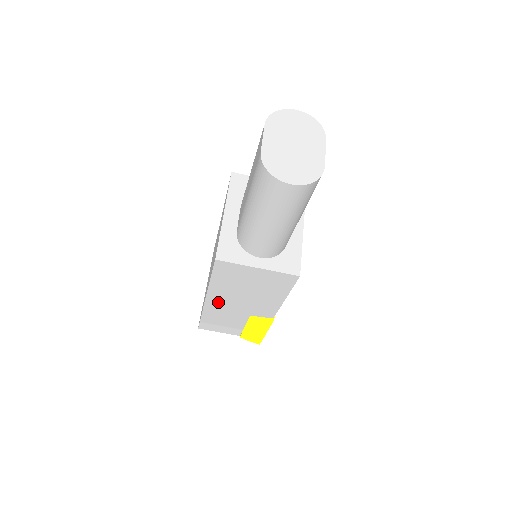
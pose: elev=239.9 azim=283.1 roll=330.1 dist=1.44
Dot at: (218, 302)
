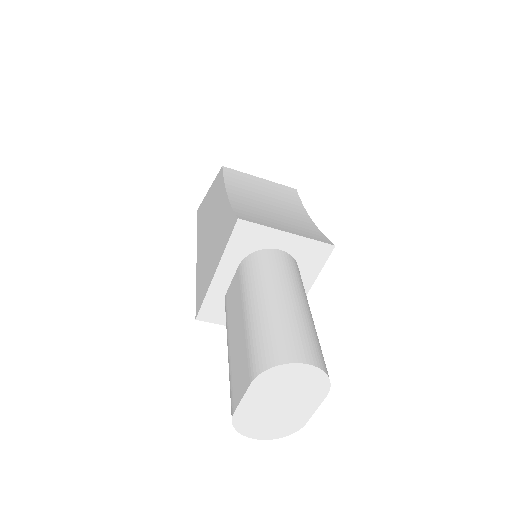
Dot at: occluded
